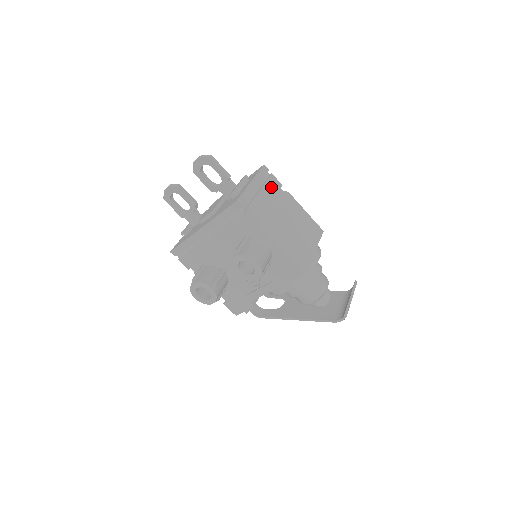
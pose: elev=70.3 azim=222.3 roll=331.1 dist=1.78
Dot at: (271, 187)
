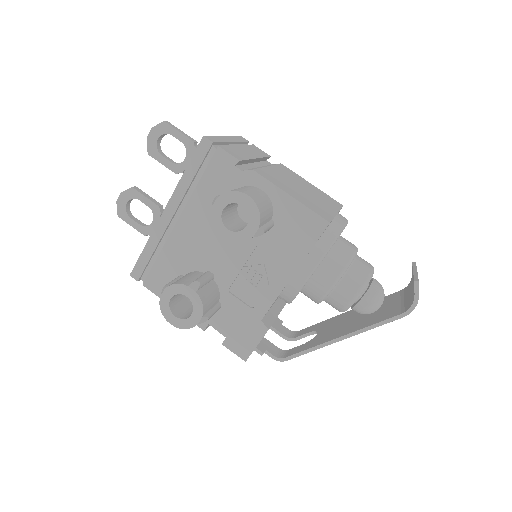
Dot at: (255, 151)
